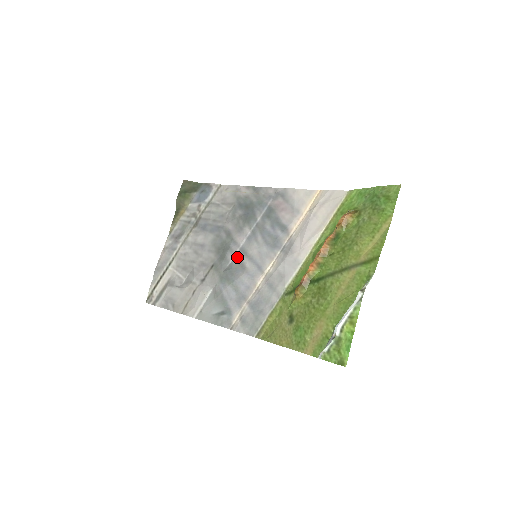
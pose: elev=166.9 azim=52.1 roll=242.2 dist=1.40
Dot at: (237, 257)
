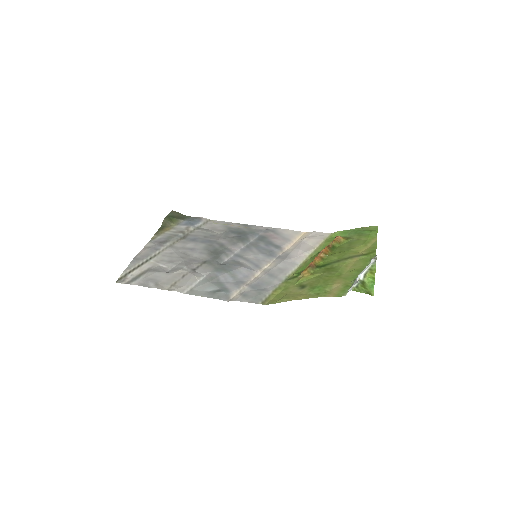
Dot at: (232, 258)
